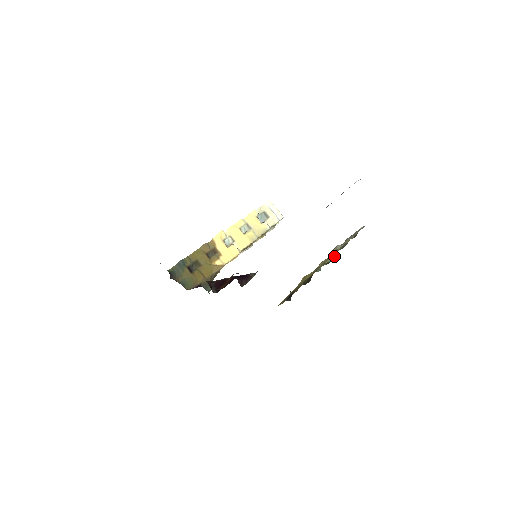
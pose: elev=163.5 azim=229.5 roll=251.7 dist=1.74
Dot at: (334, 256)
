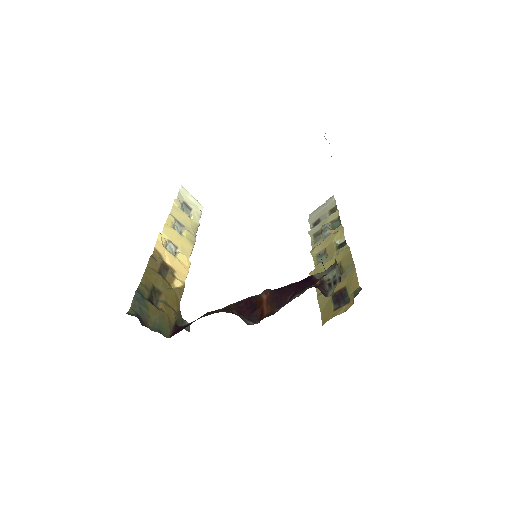
Dot at: (342, 236)
